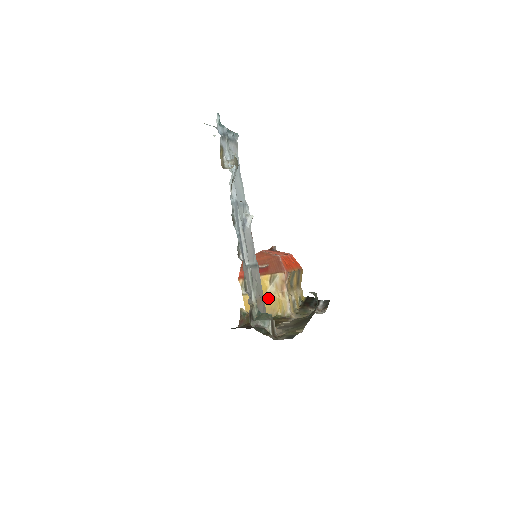
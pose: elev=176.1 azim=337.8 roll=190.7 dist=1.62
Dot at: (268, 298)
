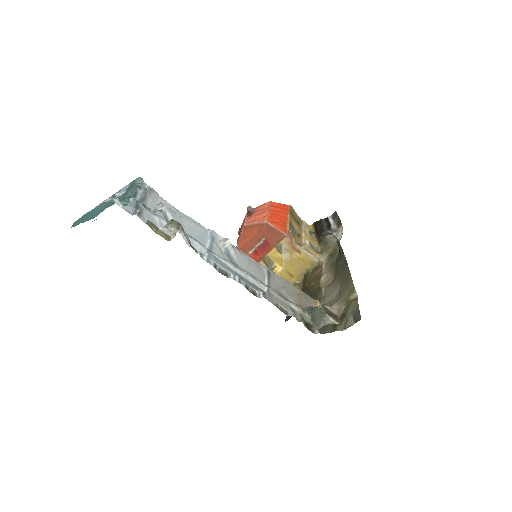
Dot at: (289, 264)
